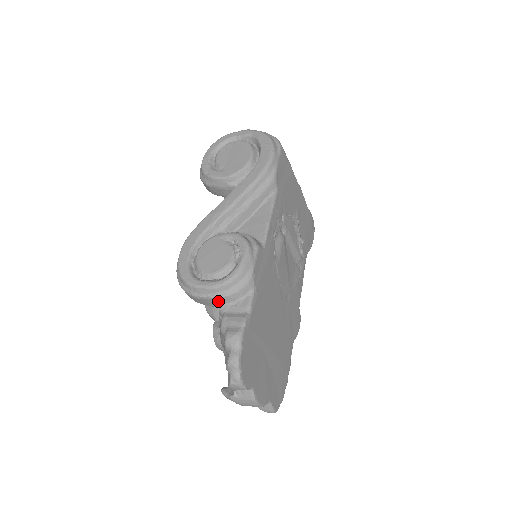
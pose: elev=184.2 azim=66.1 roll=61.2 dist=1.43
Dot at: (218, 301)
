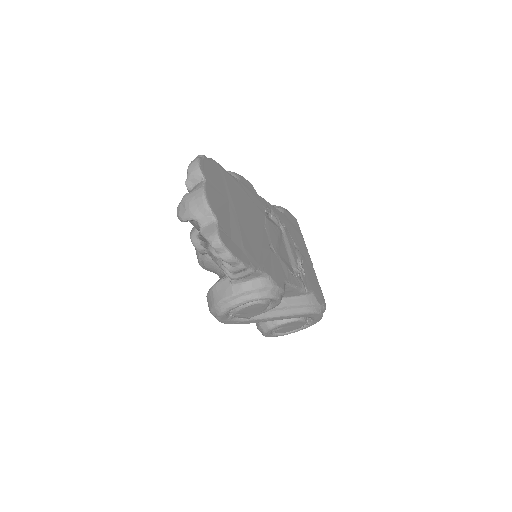
Dot at: occluded
